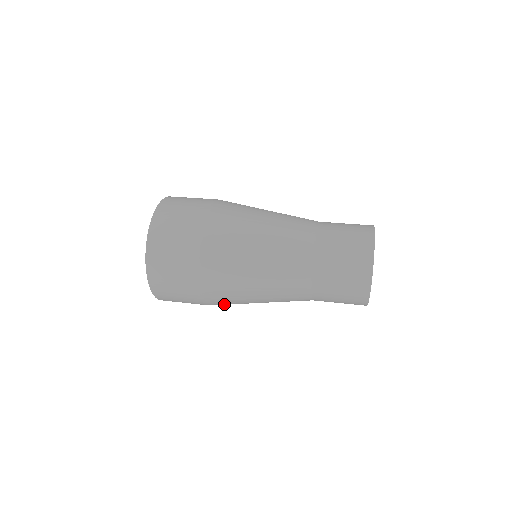
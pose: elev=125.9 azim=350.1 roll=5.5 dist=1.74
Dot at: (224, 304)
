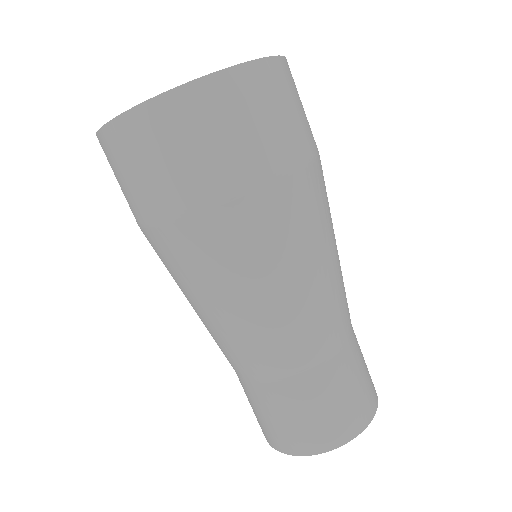
Dot at: occluded
